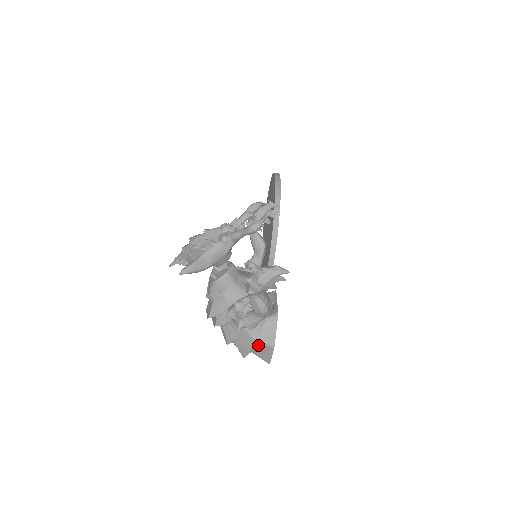
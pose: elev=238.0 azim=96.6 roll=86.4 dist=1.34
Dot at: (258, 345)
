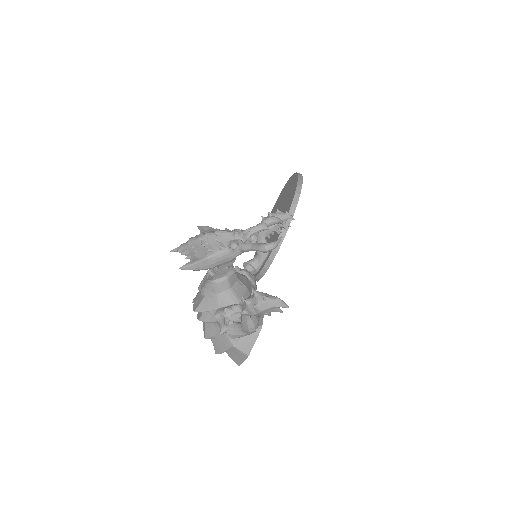
Dot at: (234, 349)
